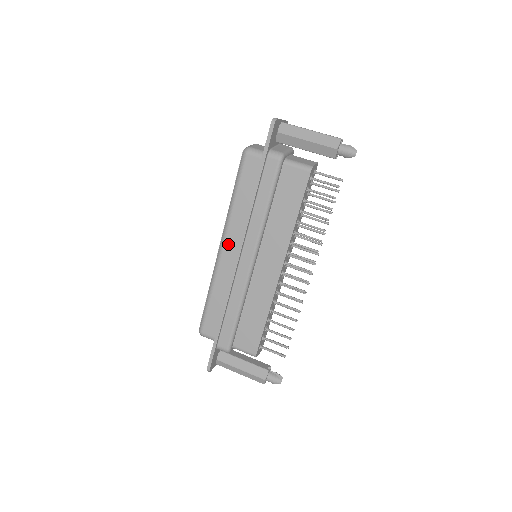
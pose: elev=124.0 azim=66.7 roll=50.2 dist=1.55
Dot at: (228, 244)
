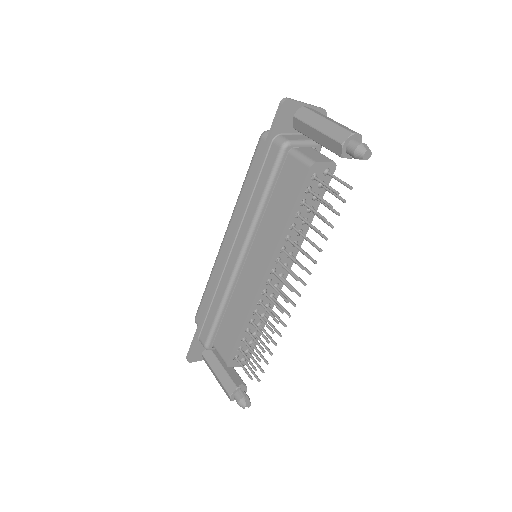
Dot at: (229, 233)
